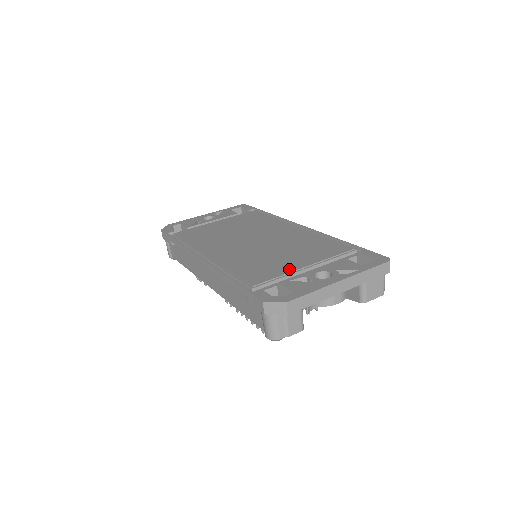
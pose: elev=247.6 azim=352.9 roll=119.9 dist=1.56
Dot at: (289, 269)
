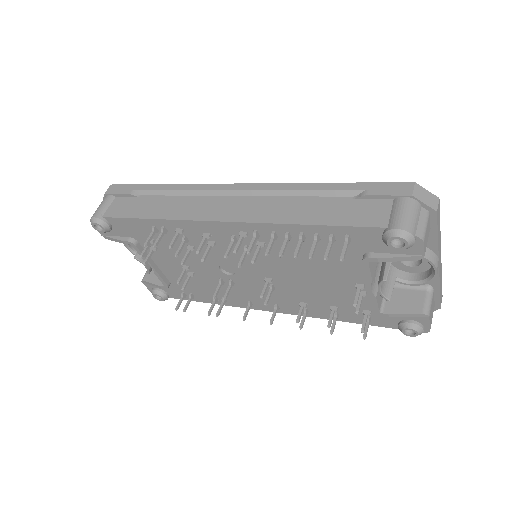
Dot at: occluded
